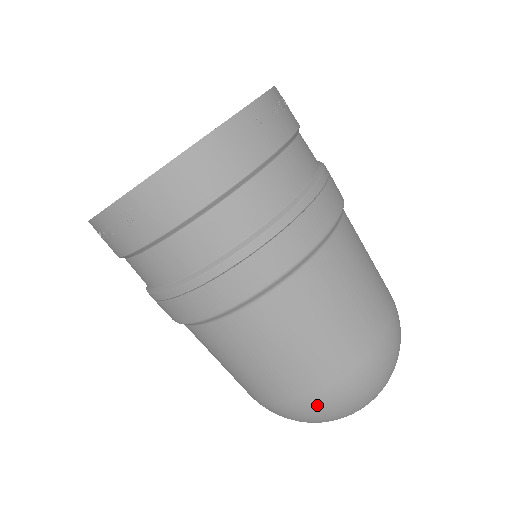
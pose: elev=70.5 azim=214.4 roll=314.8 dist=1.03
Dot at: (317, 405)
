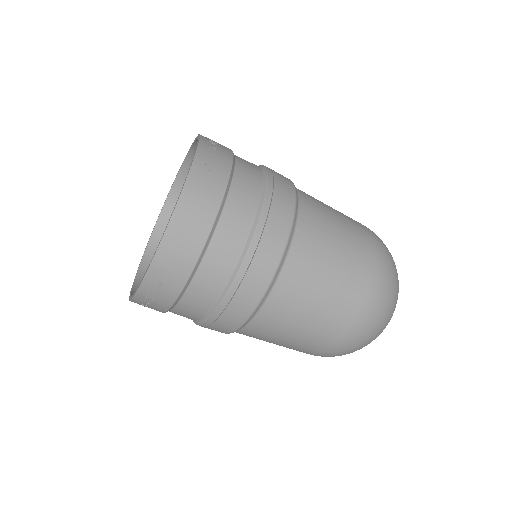
Dot at: (357, 333)
